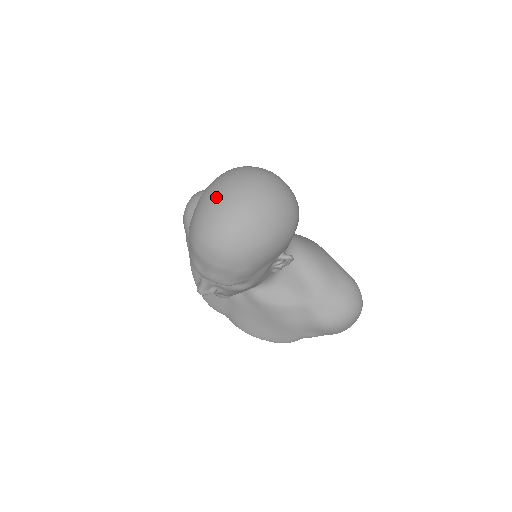
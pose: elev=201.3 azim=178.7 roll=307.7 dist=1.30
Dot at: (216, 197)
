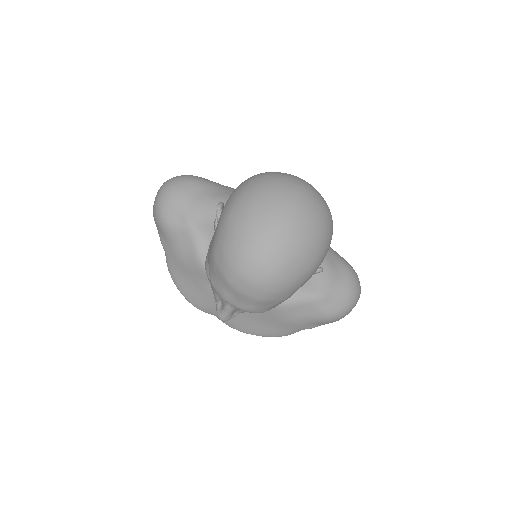
Dot at: (253, 221)
